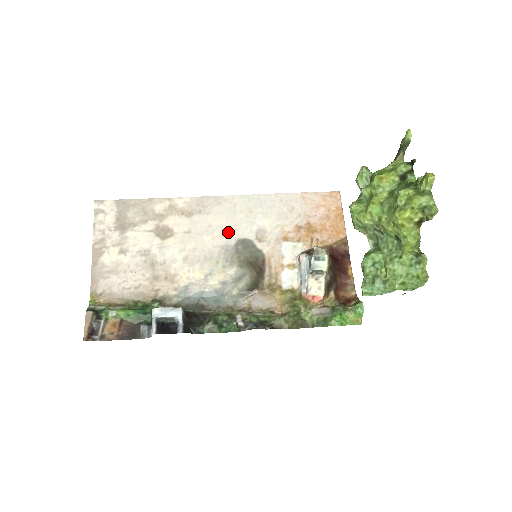
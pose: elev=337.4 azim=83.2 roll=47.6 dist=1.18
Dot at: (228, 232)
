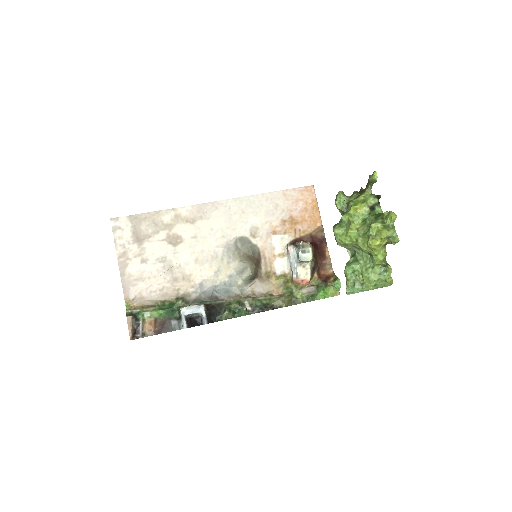
Dot at: (227, 233)
